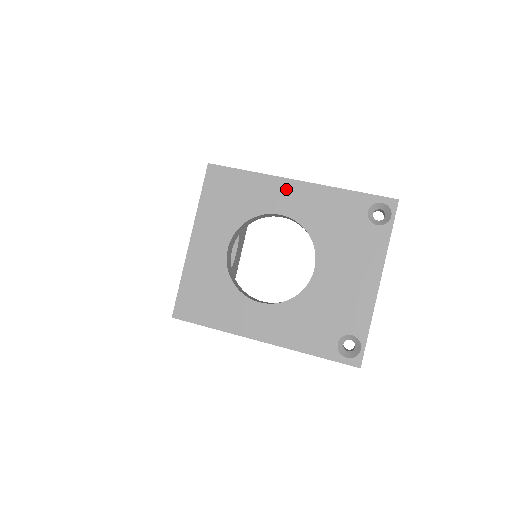
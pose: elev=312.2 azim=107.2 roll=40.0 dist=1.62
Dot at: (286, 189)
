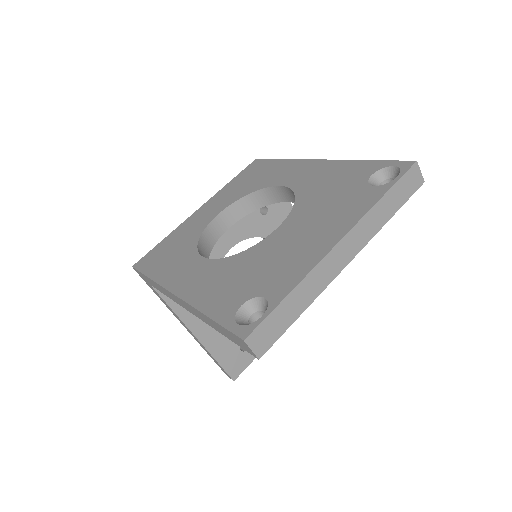
Dot at: (302, 167)
